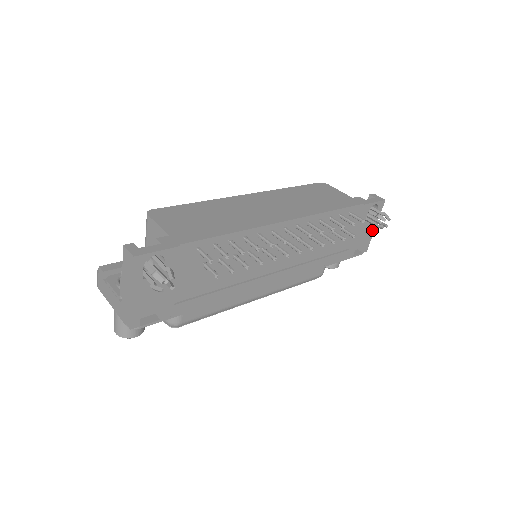
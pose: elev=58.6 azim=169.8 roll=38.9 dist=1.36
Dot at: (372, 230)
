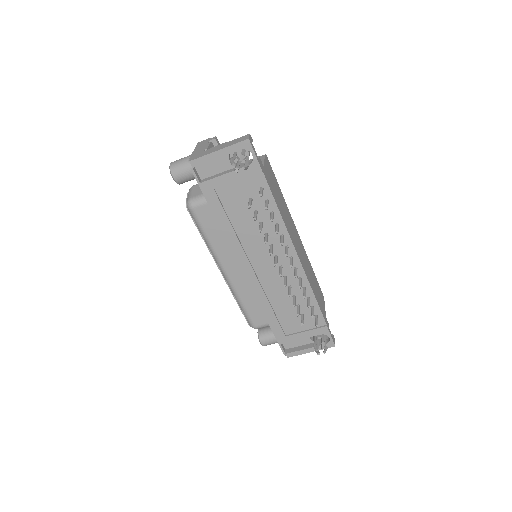
Dot at: (307, 350)
